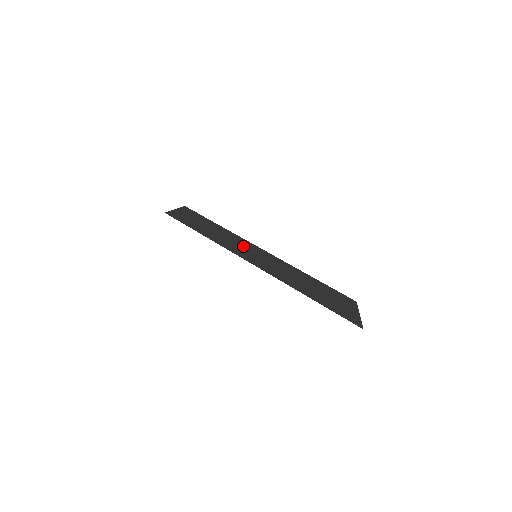
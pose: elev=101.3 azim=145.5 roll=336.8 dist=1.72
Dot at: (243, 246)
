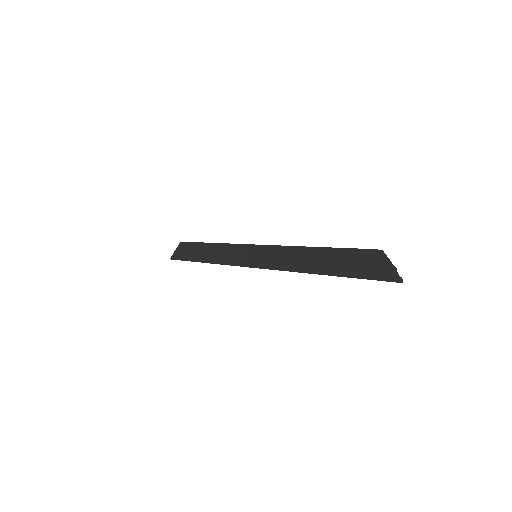
Dot at: (239, 253)
